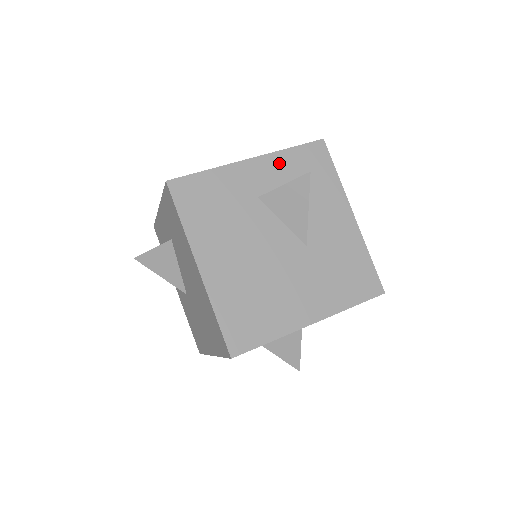
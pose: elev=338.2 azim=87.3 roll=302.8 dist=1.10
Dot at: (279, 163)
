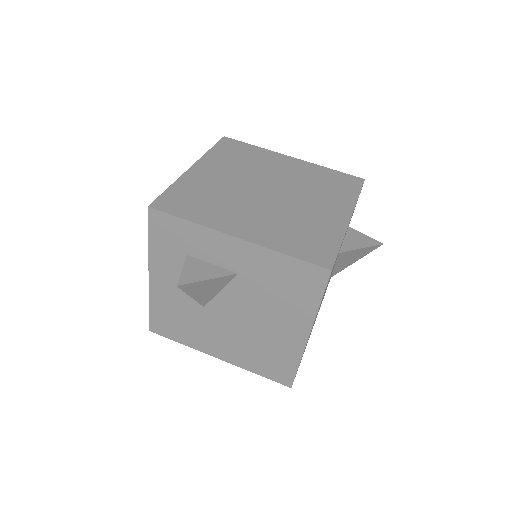
Dot at: occluded
